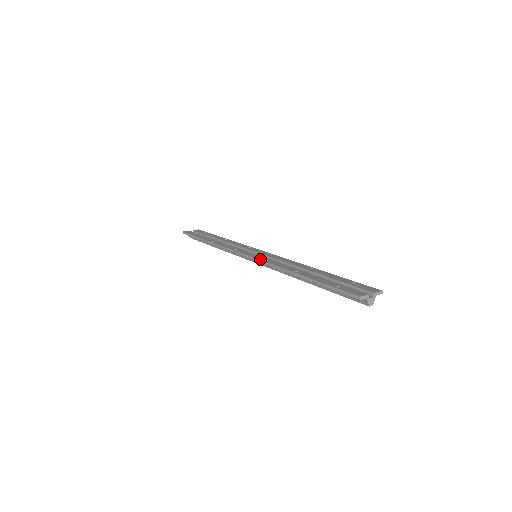
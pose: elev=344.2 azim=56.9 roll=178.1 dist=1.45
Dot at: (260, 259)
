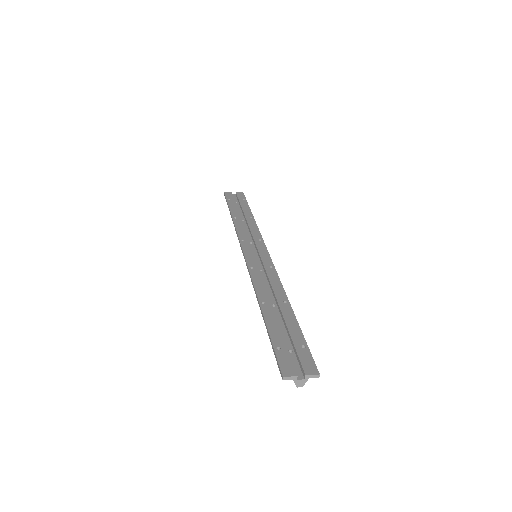
Dot at: (249, 266)
